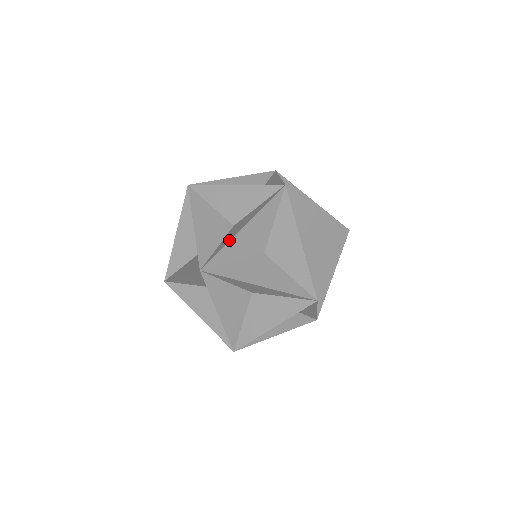
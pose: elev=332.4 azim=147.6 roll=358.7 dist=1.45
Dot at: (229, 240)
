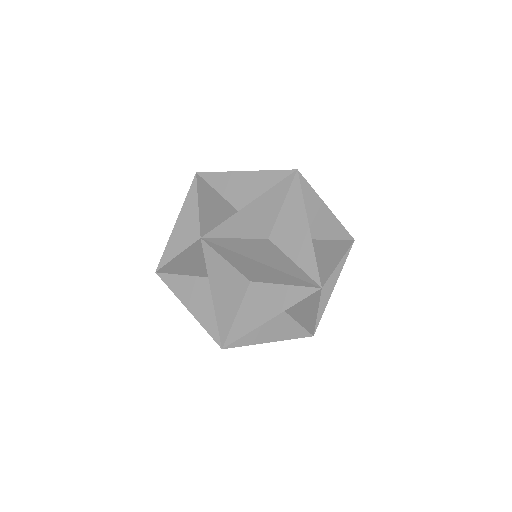
Dot at: (229, 172)
